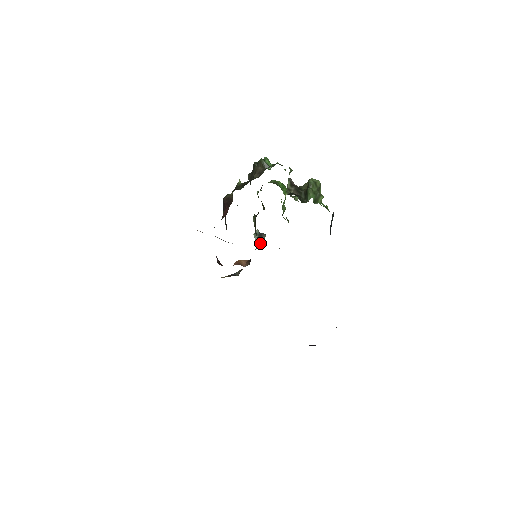
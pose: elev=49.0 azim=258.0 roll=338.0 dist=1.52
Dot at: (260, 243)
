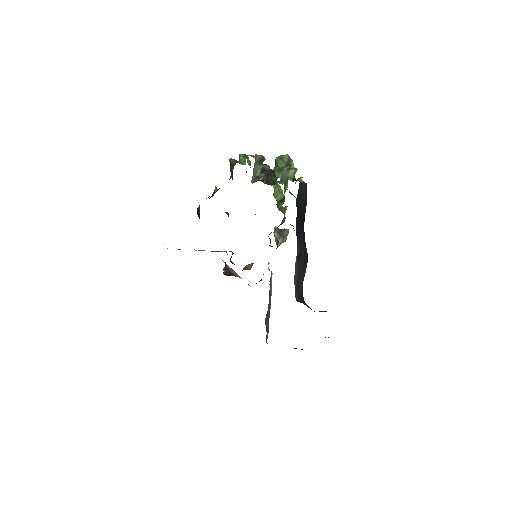
Dot at: (279, 240)
